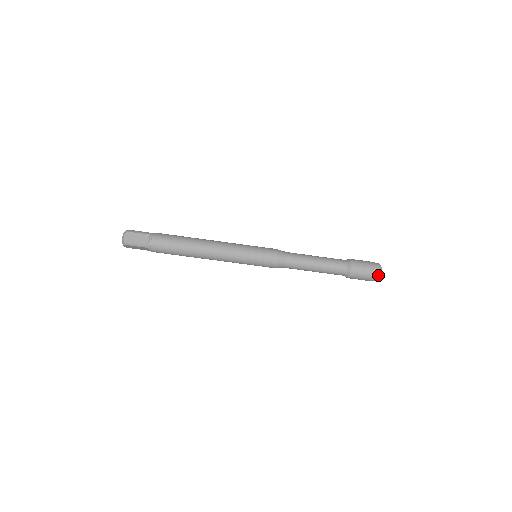
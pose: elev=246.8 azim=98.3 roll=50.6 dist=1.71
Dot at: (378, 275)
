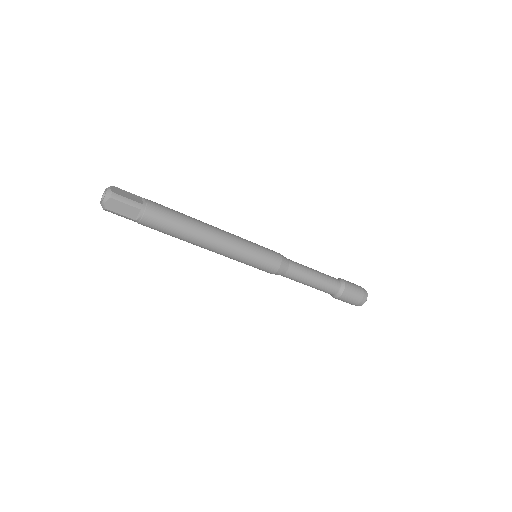
Dot at: (359, 305)
